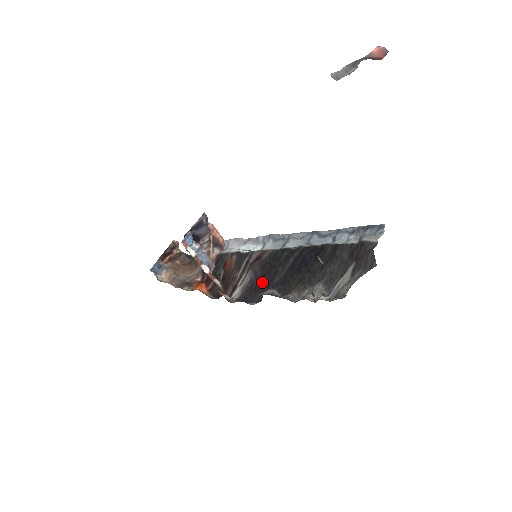
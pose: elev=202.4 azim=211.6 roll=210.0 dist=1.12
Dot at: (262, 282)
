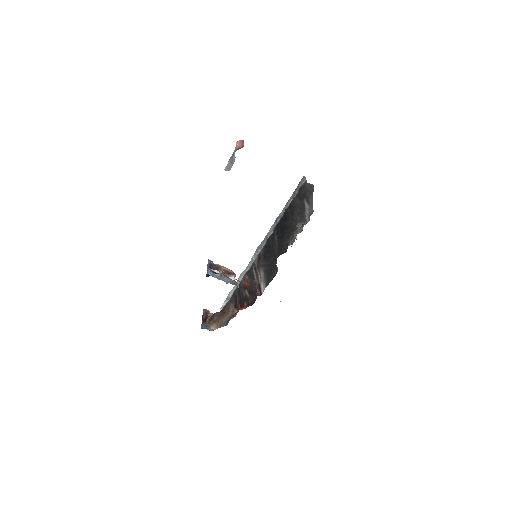
Dot at: (271, 263)
